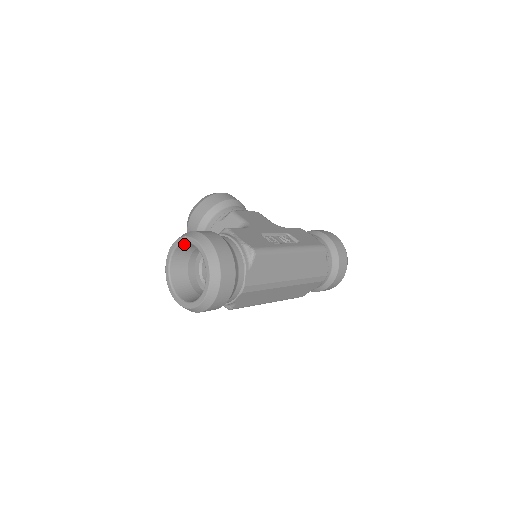
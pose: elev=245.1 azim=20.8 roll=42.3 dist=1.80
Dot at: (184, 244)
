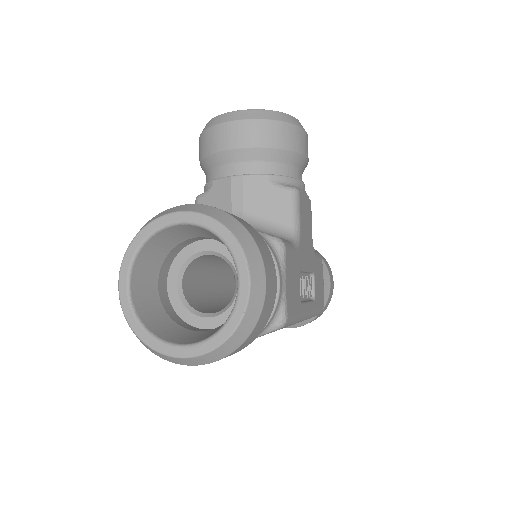
Dot at: (222, 240)
